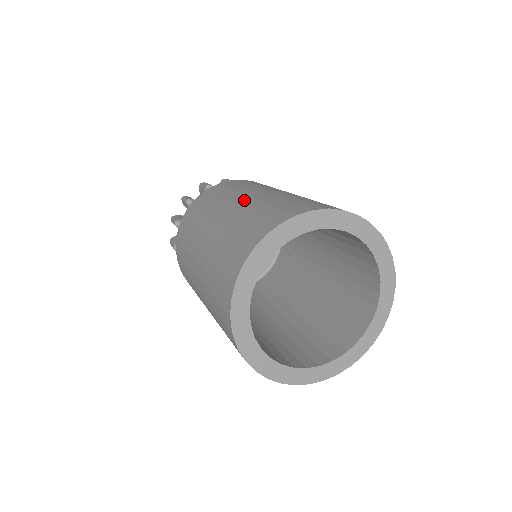
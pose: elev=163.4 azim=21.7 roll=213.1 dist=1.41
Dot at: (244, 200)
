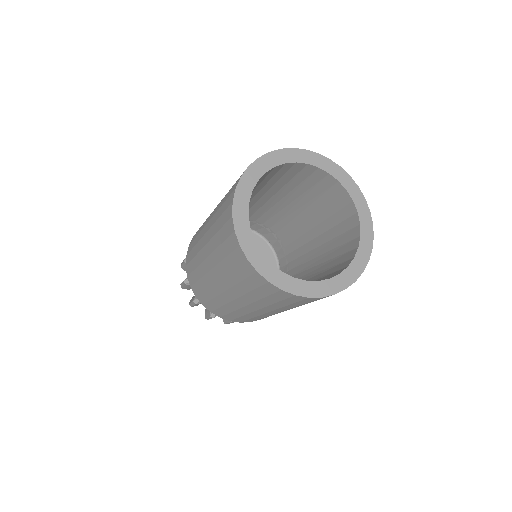
Dot at: occluded
